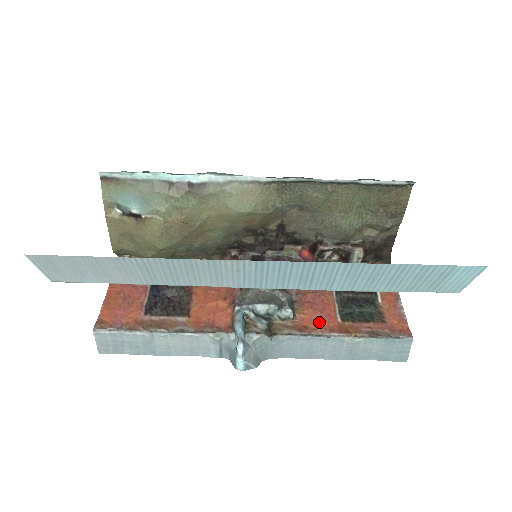
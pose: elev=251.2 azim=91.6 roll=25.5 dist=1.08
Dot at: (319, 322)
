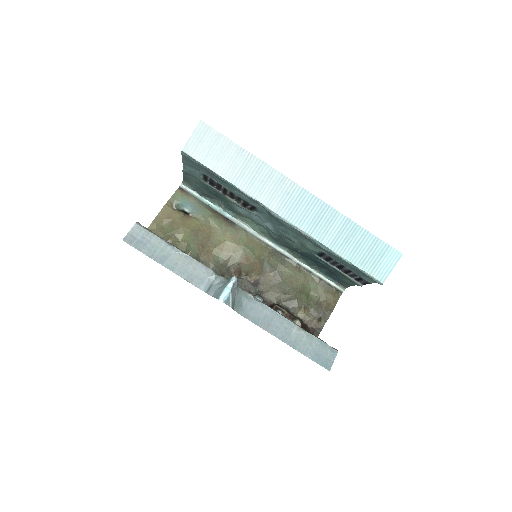
Dot at: occluded
